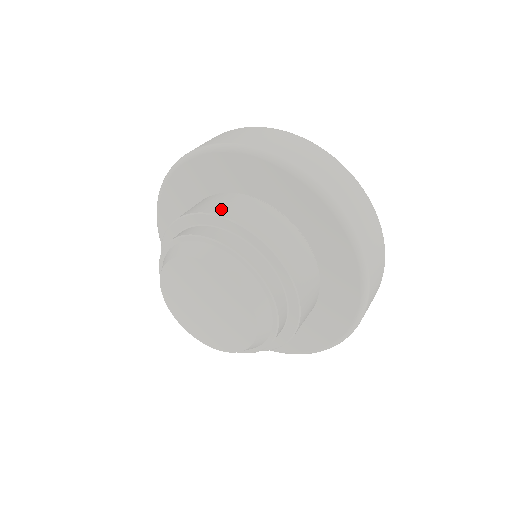
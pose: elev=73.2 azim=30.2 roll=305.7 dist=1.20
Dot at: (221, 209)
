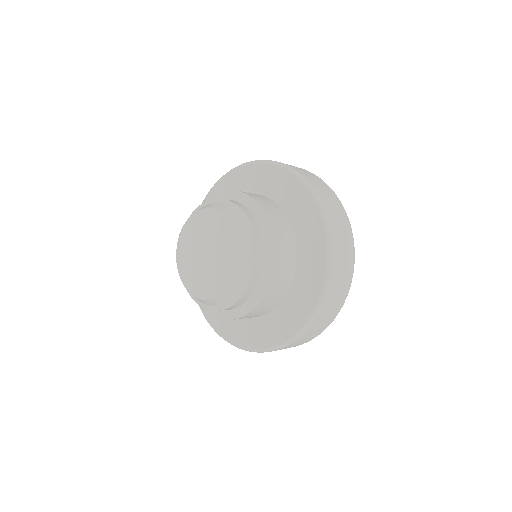
Dot at: occluded
